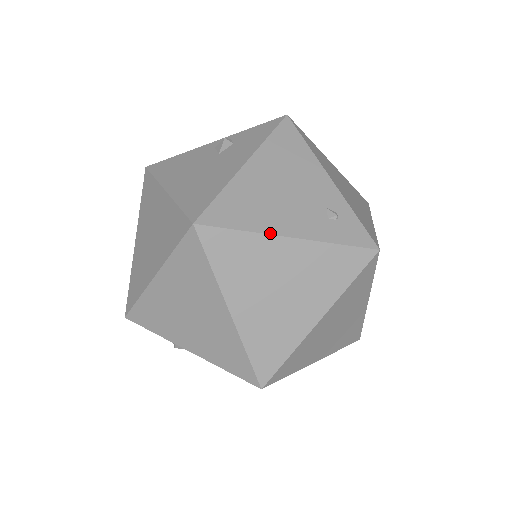
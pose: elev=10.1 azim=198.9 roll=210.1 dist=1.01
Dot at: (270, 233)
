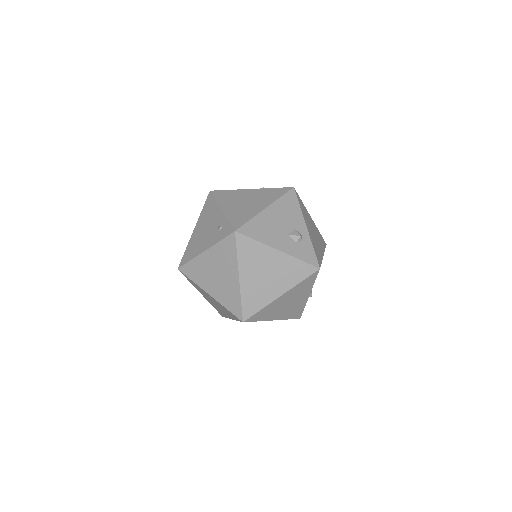
Dot at: (198, 255)
